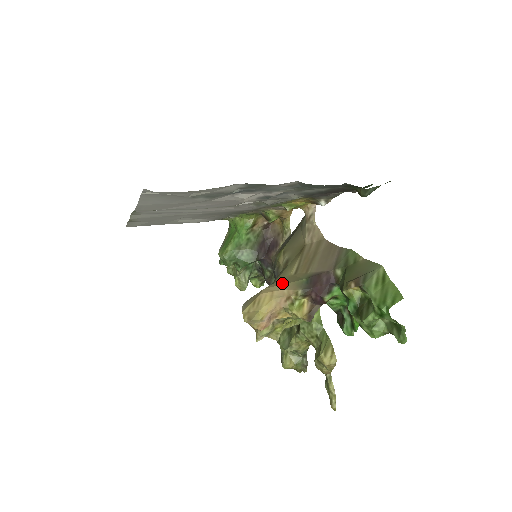
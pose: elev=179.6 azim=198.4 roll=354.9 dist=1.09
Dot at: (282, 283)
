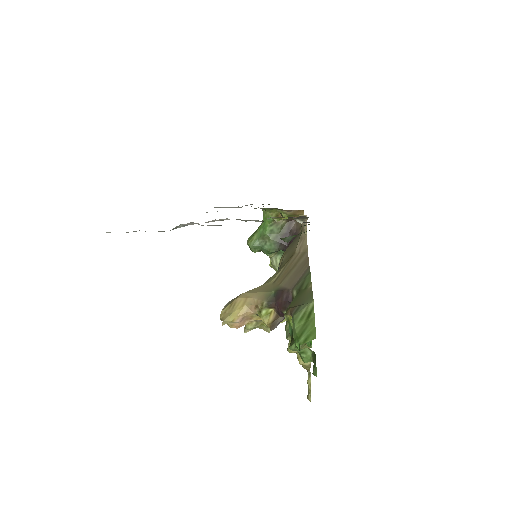
Dot at: (257, 291)
